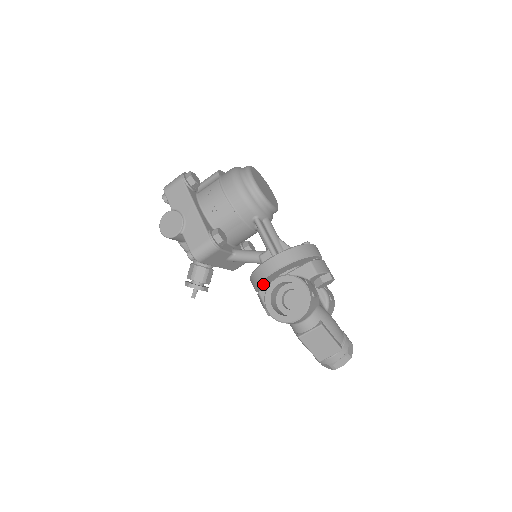
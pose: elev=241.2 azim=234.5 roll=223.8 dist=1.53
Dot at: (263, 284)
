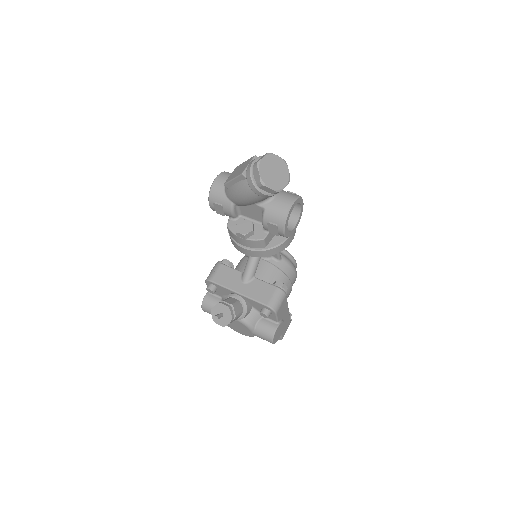
Dot at: occluded
